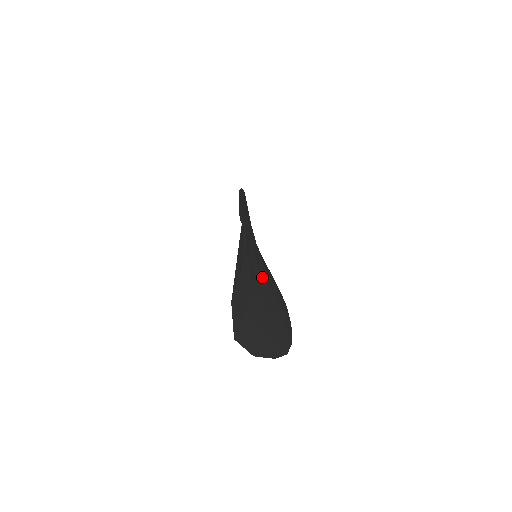
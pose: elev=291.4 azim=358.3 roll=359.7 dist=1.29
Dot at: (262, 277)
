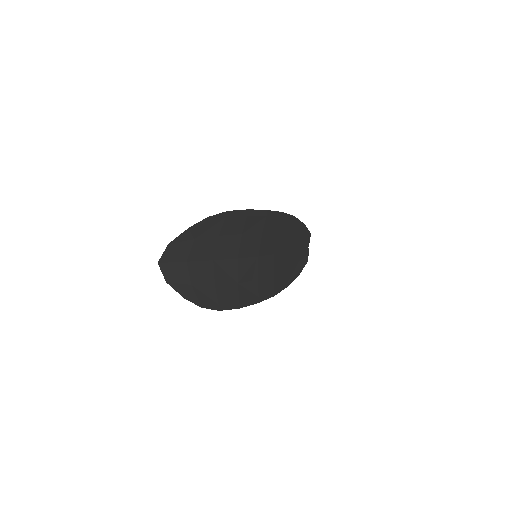
Dot at: (237, 264)
